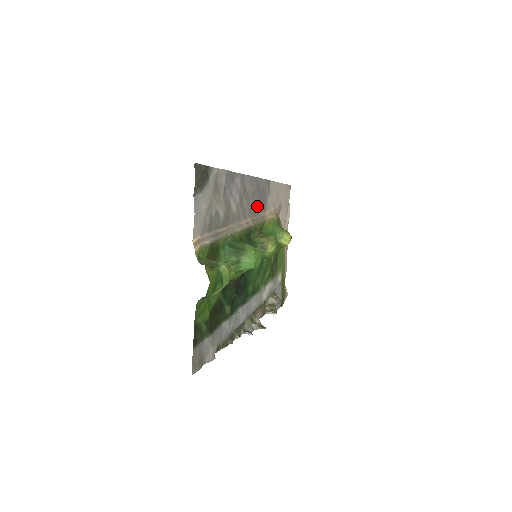
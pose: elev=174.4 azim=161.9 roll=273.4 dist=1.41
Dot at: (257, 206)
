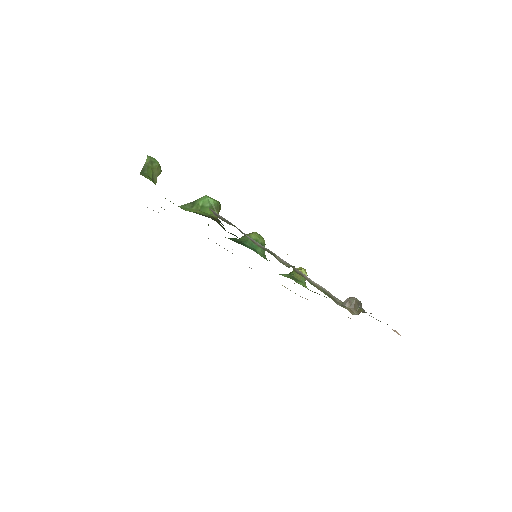
Dot at: occluded
